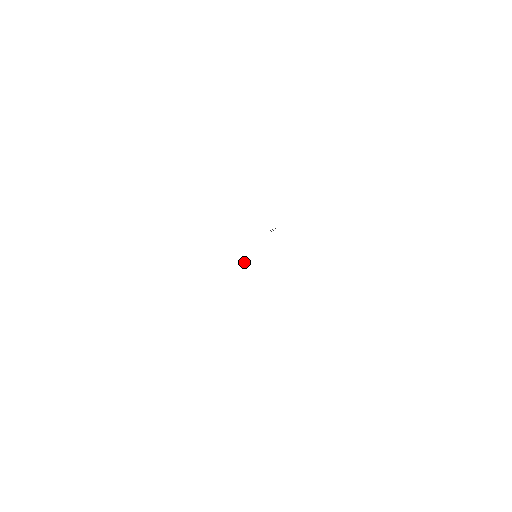
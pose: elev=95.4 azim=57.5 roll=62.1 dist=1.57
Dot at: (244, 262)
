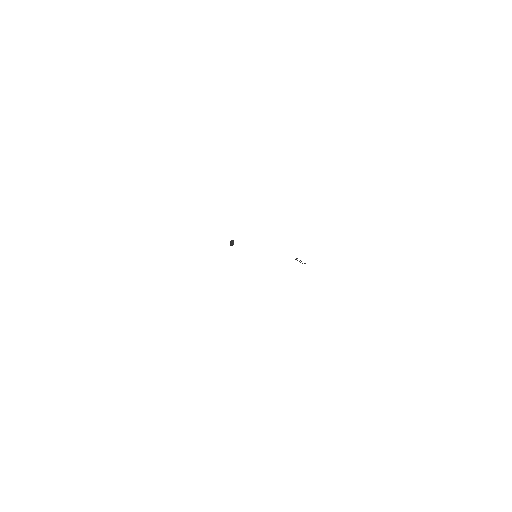
Dot at: (233, 240)
